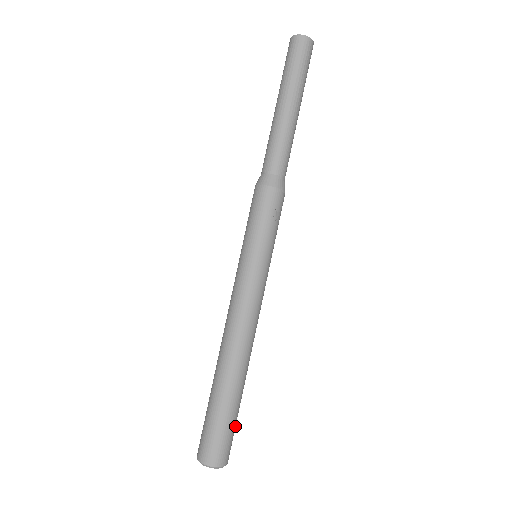
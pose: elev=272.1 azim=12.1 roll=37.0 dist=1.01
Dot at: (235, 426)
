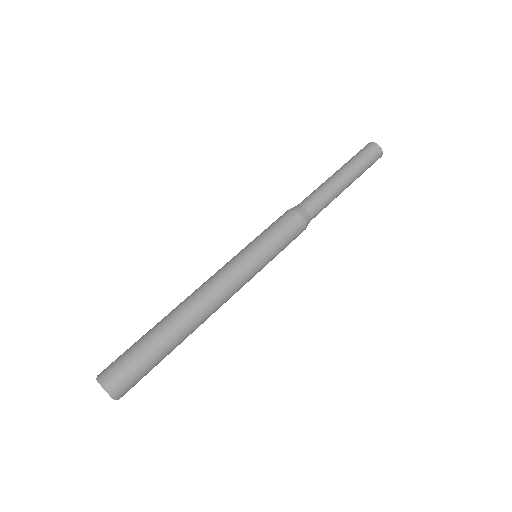
Dot at: (144, 366)
